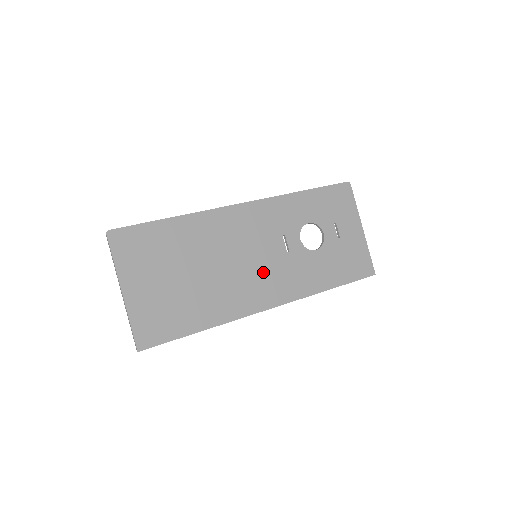
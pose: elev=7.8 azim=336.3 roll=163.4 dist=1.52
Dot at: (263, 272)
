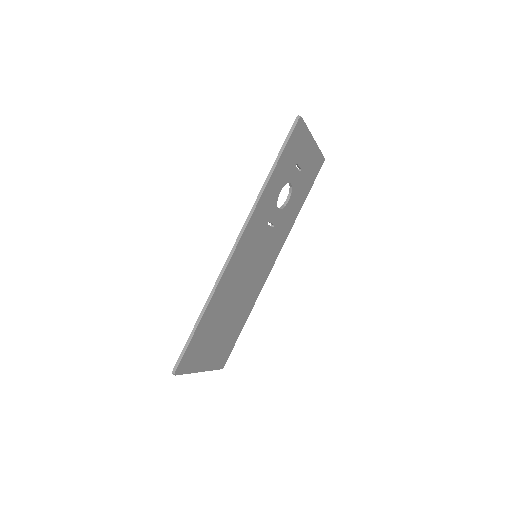
Dot at: (264, 258)
